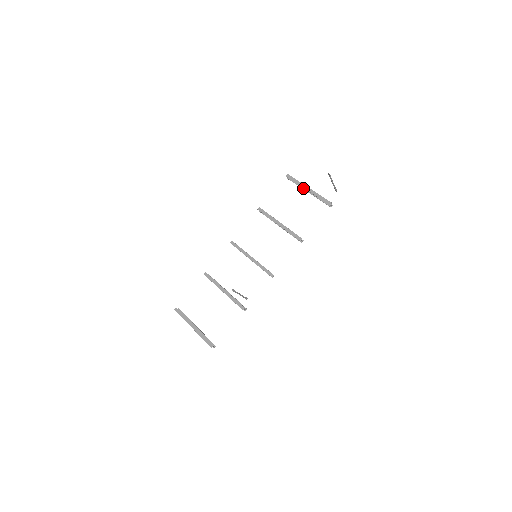
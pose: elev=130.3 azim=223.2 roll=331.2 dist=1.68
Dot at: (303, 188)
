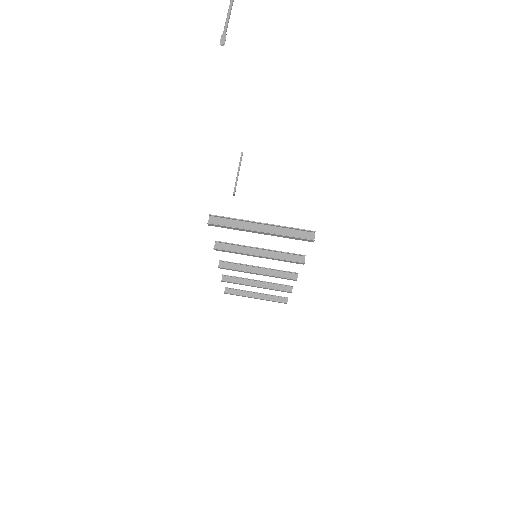
Dot at: (249, 223)
